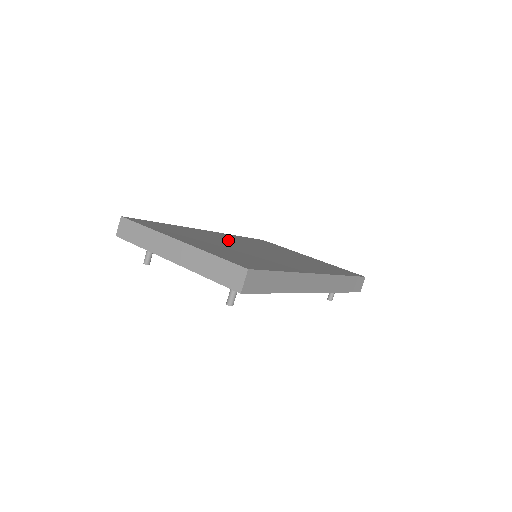
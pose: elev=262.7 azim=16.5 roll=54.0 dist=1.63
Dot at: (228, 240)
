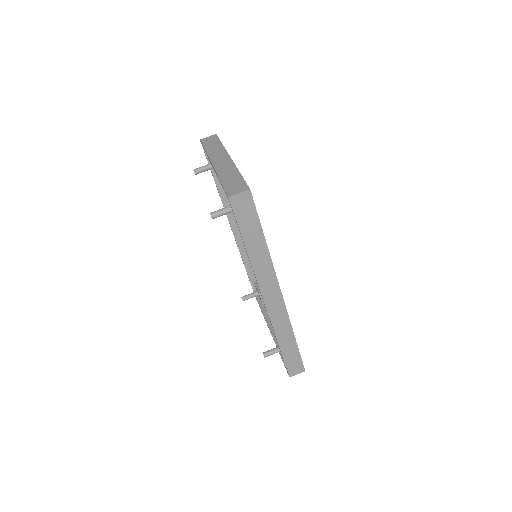
Dot at: occluded
